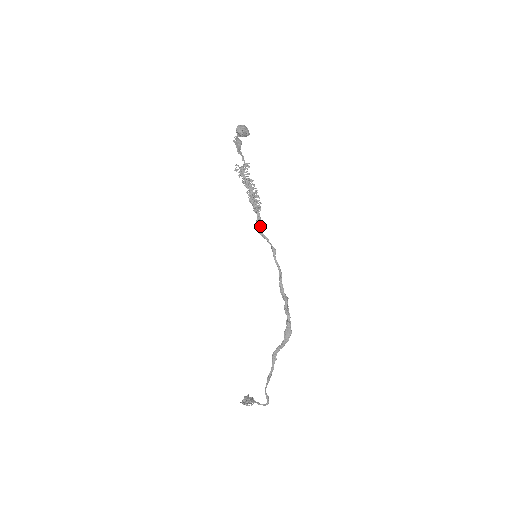
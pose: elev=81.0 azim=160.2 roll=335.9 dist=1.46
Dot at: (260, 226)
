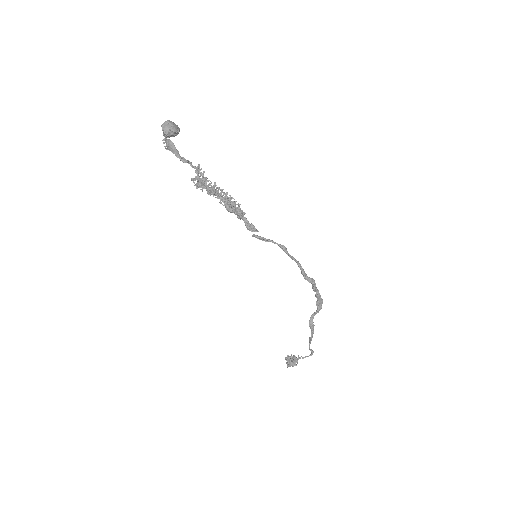
Dot at: (254, 230)
